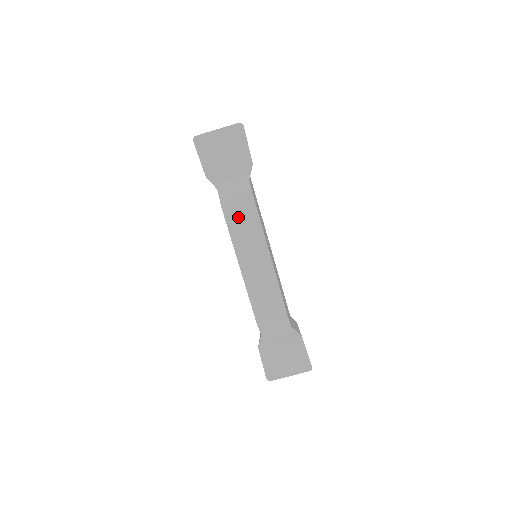
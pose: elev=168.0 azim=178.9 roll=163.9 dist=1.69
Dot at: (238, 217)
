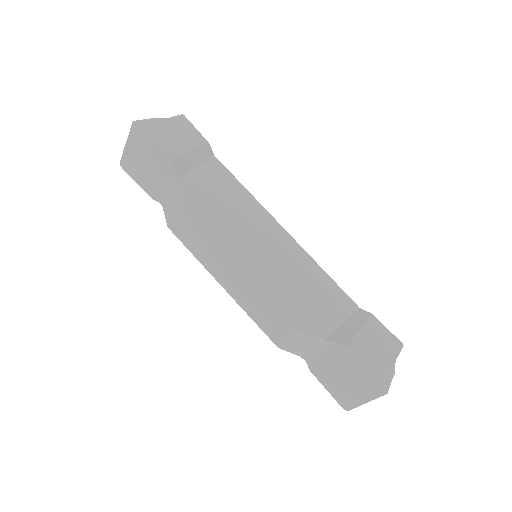
Dot at: (185, 231)
